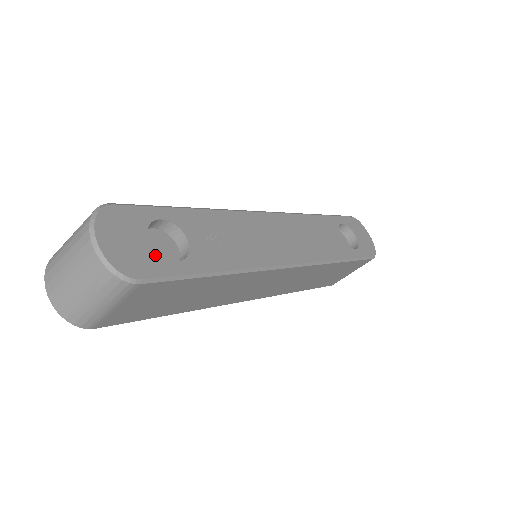
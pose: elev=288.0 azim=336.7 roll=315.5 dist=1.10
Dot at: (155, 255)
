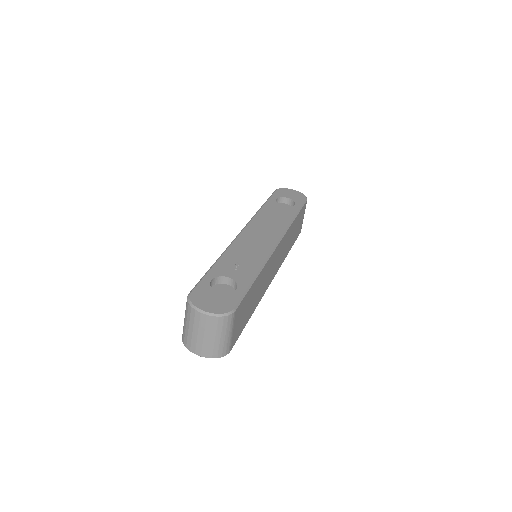
Dot at: (227, 295)
